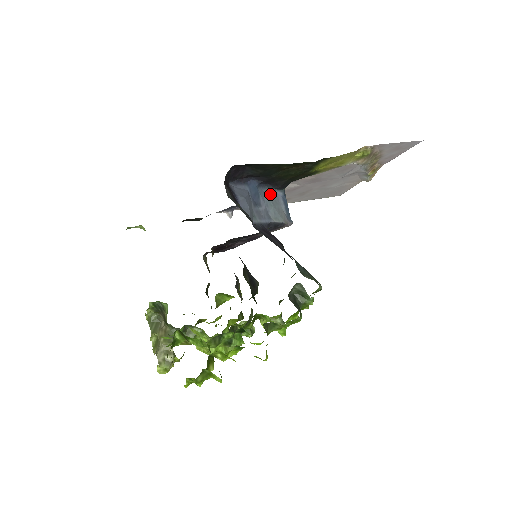
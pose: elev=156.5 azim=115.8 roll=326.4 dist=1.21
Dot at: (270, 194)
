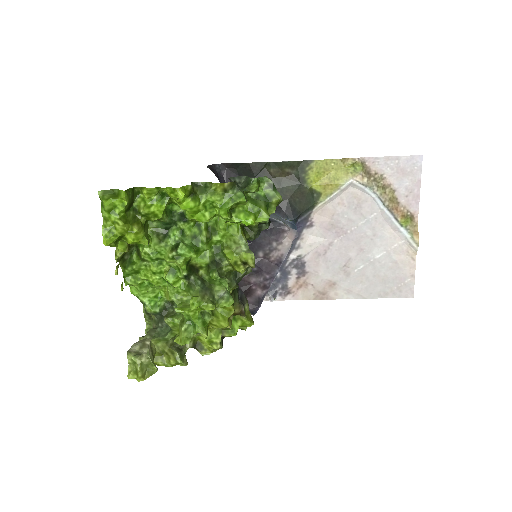
Dot at: (274, 215)
